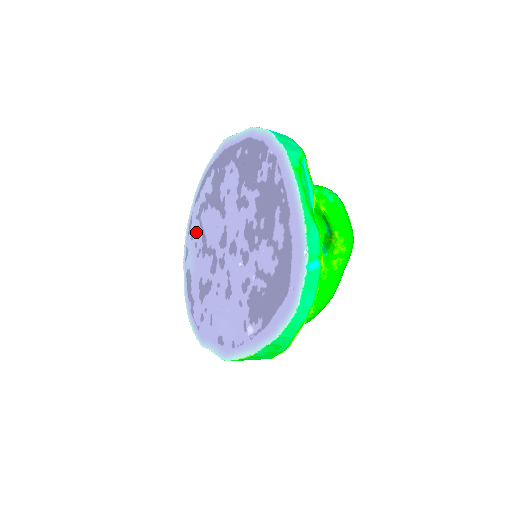
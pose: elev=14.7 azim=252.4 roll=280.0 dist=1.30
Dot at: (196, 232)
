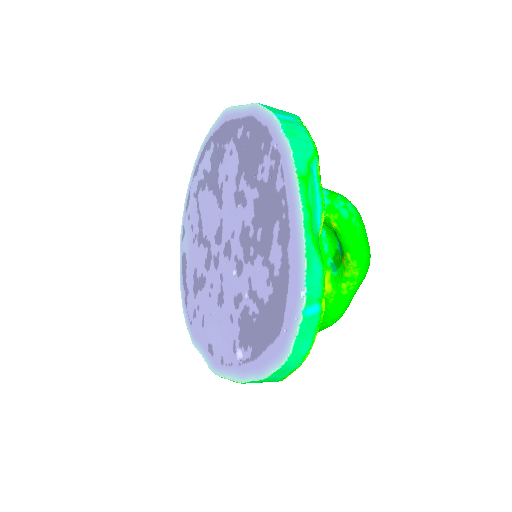
Dot at: (193, 213)
